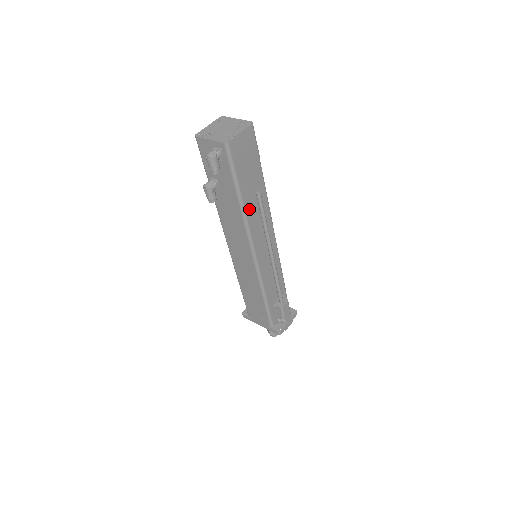
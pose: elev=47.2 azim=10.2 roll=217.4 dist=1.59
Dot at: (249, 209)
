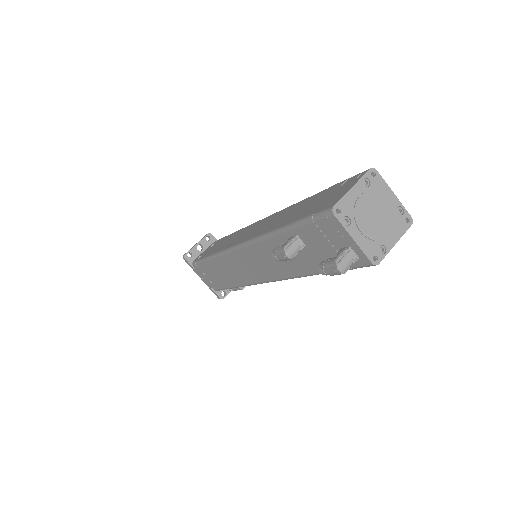
Dot at: occluded
